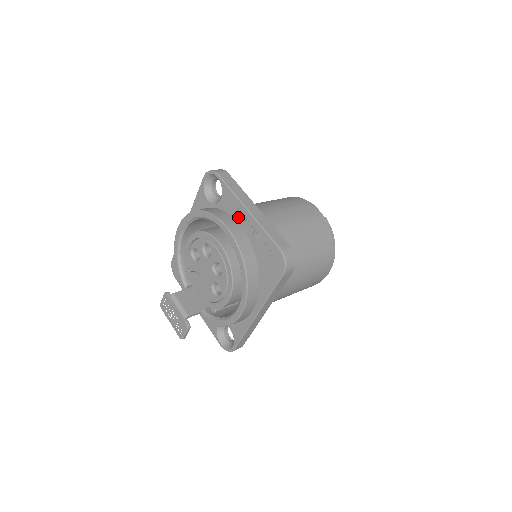
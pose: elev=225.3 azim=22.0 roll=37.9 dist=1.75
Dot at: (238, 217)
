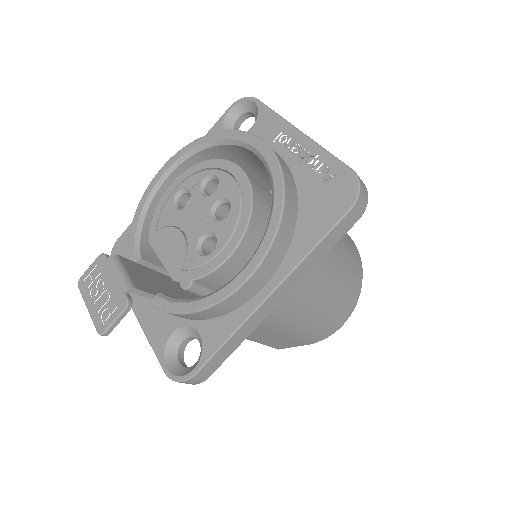
Dot at: (278, 144)
